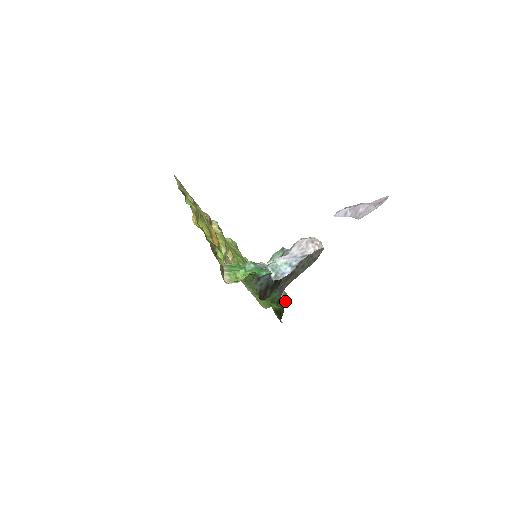
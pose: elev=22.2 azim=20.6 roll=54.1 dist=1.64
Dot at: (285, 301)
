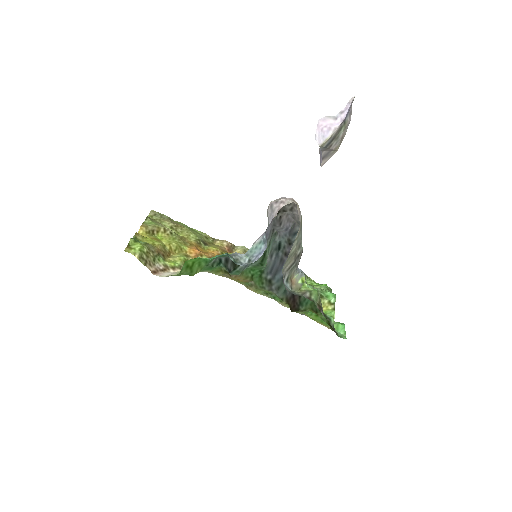
Dot at: (309, 299)
